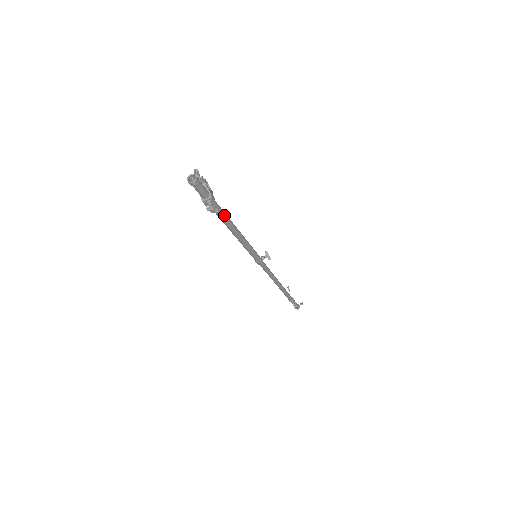
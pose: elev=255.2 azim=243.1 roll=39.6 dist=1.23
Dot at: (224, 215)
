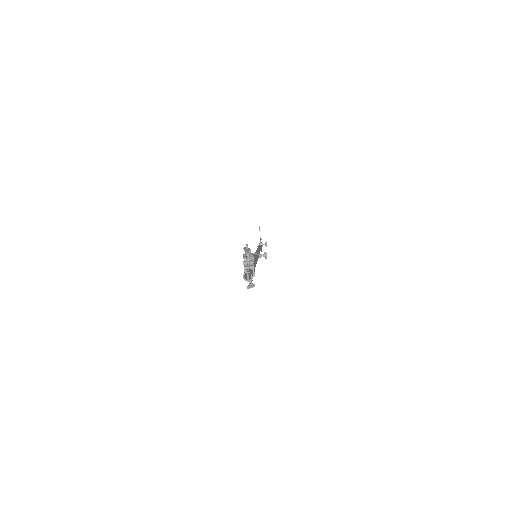
Dot at: occluded
